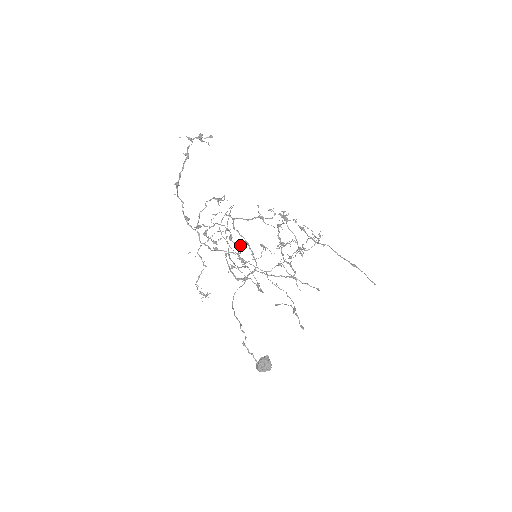
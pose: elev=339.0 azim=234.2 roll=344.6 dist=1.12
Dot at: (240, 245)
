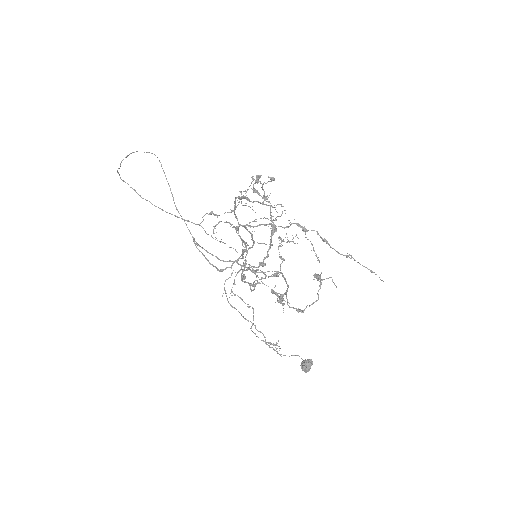
Dot at: occluded
